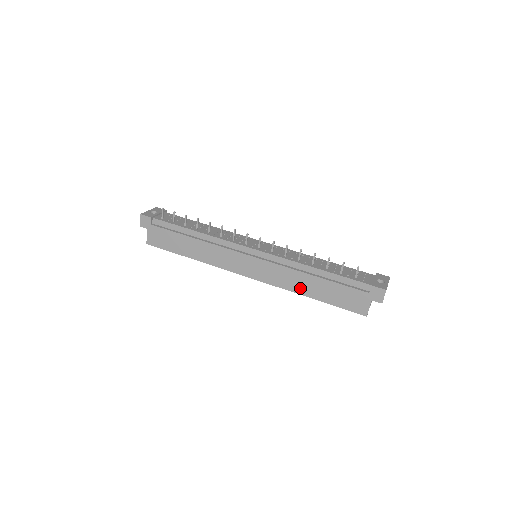
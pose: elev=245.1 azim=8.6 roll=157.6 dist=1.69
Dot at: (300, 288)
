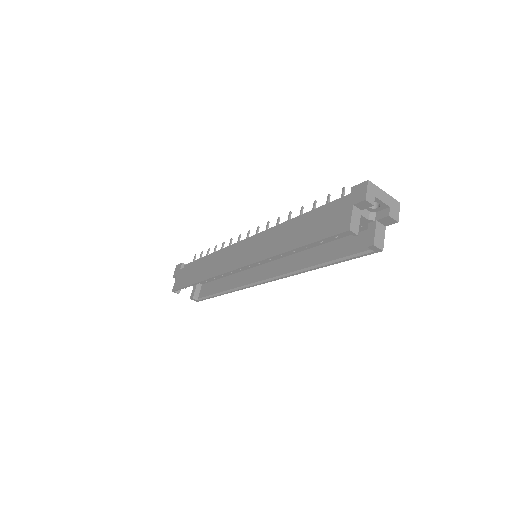
Dot at: (281, 246)
